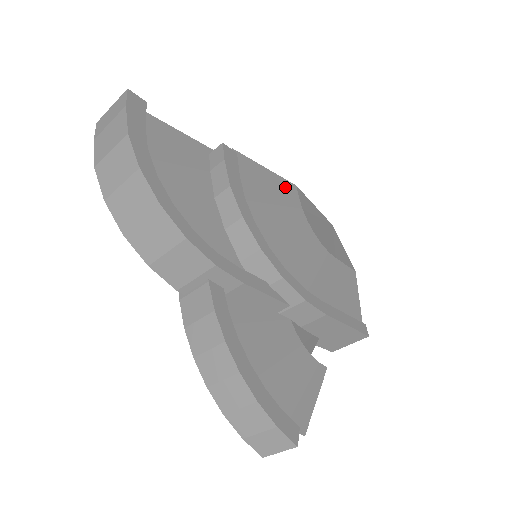
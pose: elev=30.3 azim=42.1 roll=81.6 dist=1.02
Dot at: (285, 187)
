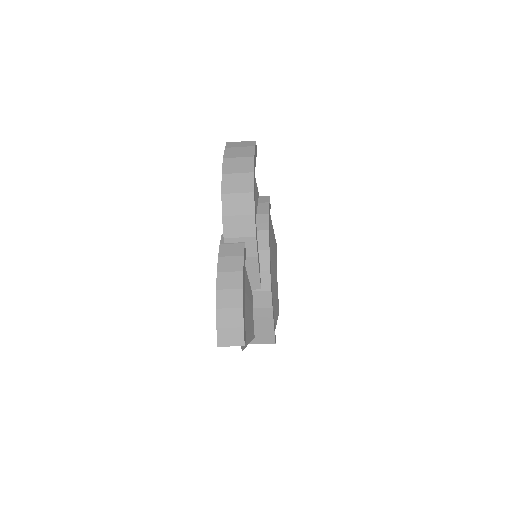
Dot at: (275, 241)
